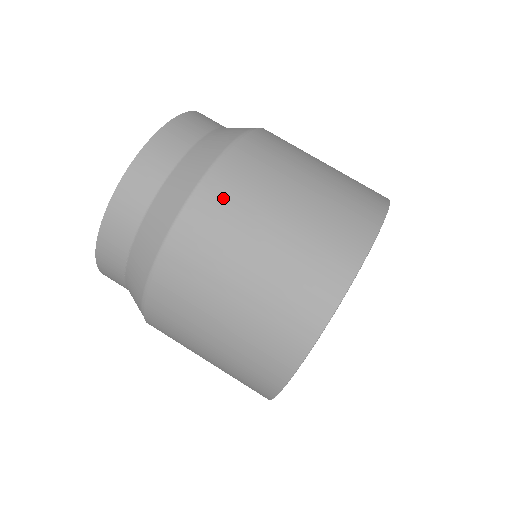
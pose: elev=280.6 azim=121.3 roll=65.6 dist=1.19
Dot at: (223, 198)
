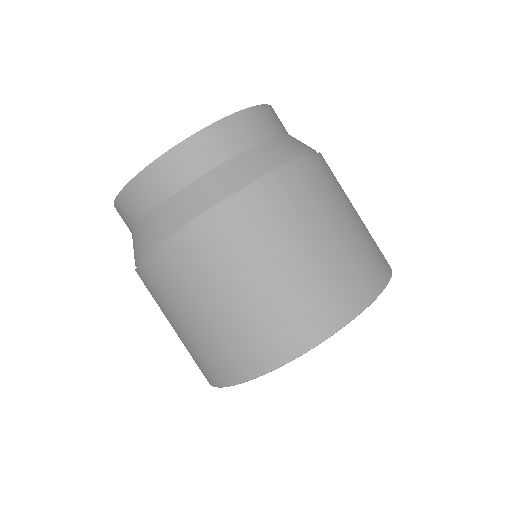
Dot at: (208, 245)
